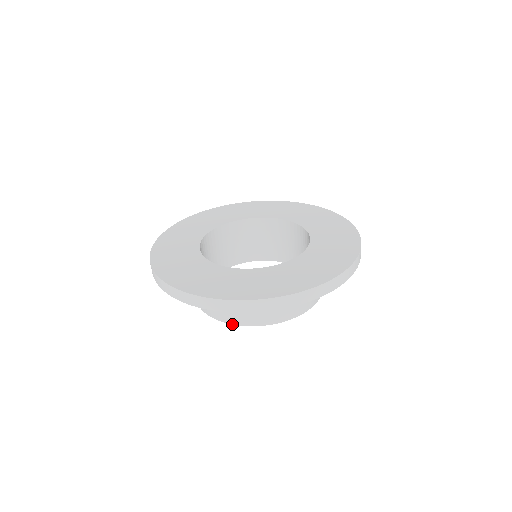
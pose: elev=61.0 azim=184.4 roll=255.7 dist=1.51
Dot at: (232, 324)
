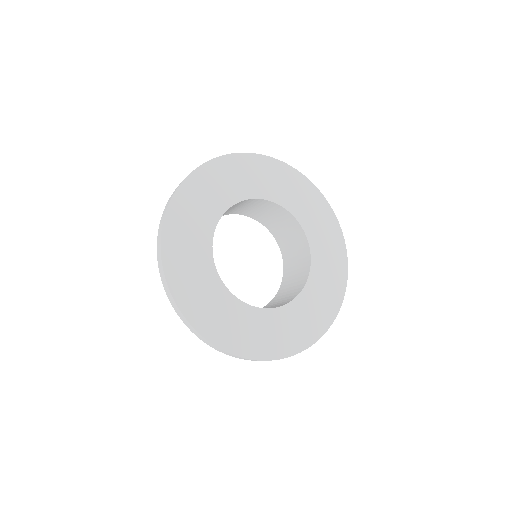
Dot at: occluded
